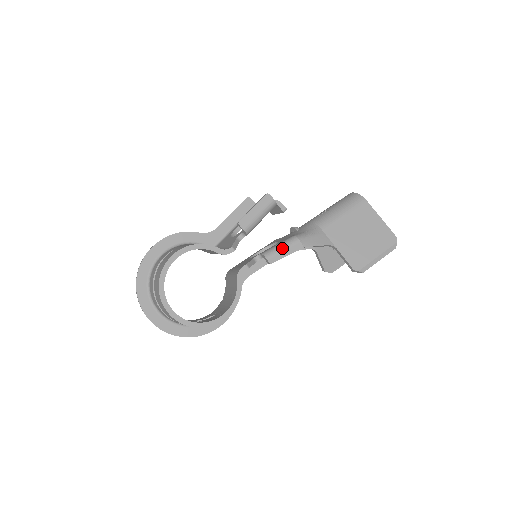
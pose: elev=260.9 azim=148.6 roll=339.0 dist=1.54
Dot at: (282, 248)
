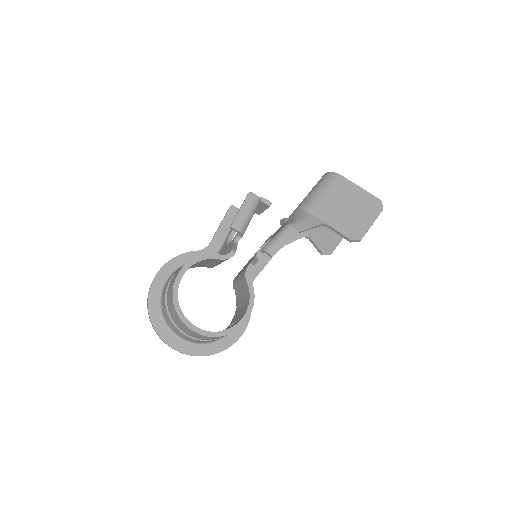
Dot at: (279, 239)
